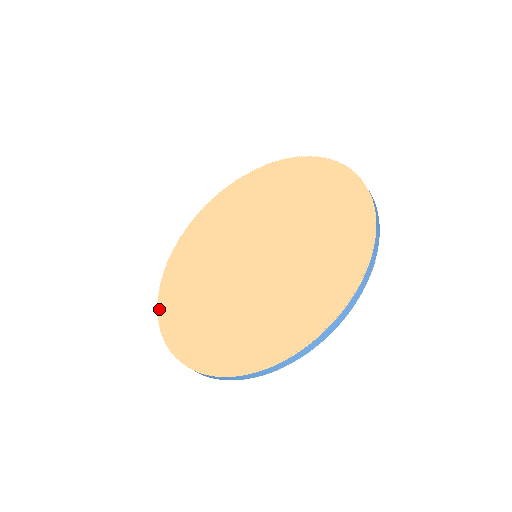
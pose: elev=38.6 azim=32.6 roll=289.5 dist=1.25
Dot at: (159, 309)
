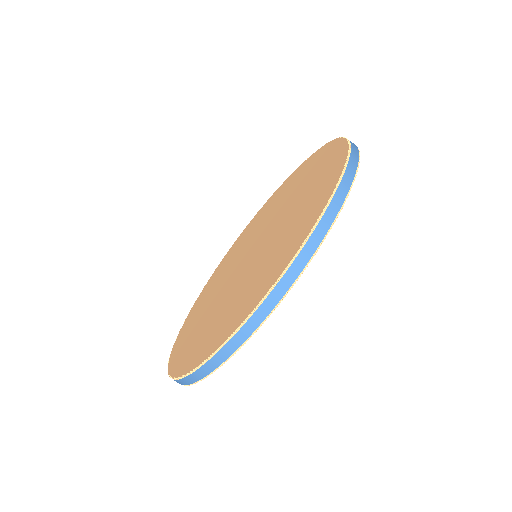
Dot at: (181, 373)
